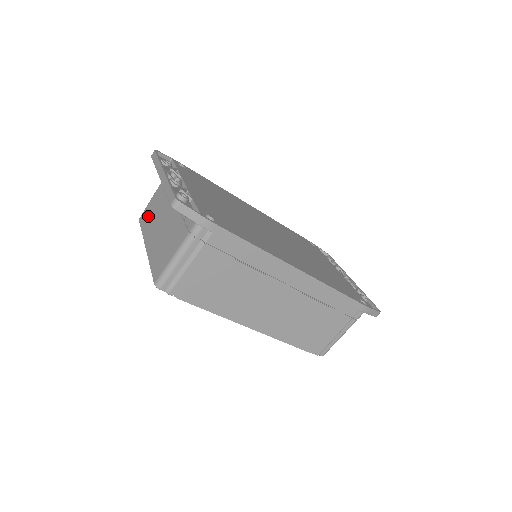
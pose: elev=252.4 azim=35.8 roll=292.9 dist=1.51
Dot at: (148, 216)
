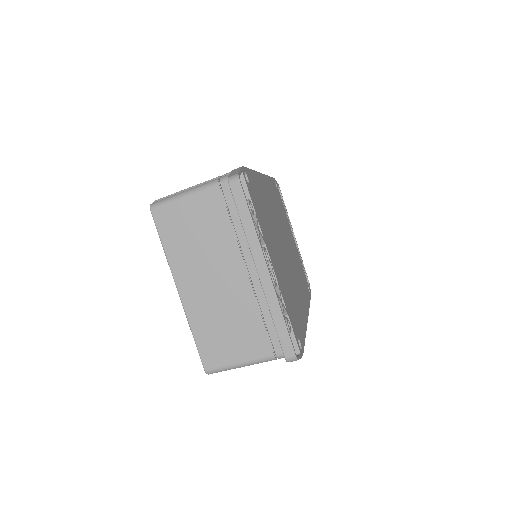
Dot at: (179, 232)
